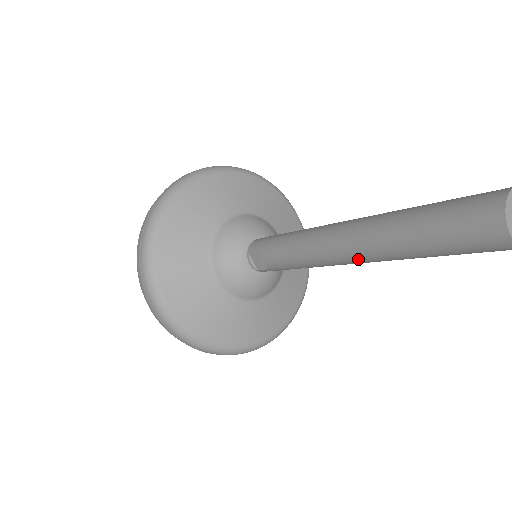
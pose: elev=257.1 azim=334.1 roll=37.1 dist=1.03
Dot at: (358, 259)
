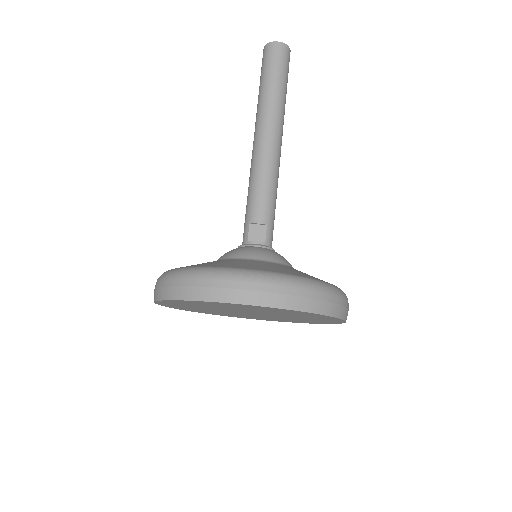
Dot at: (275, 128)
